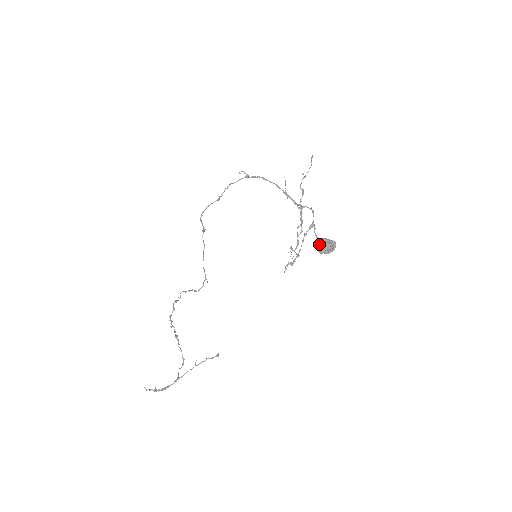
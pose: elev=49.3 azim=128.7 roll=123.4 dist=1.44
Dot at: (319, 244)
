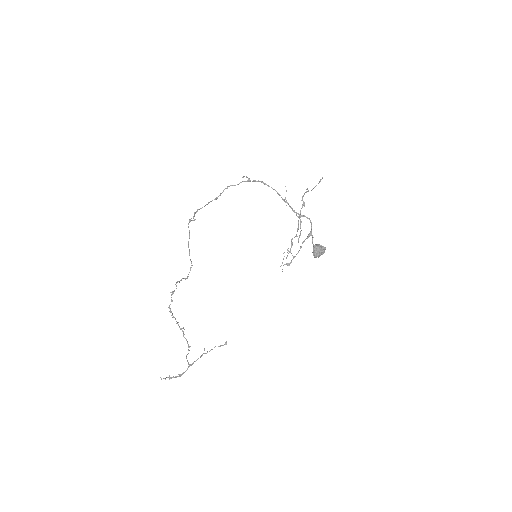
Dot at: (315, 251)
